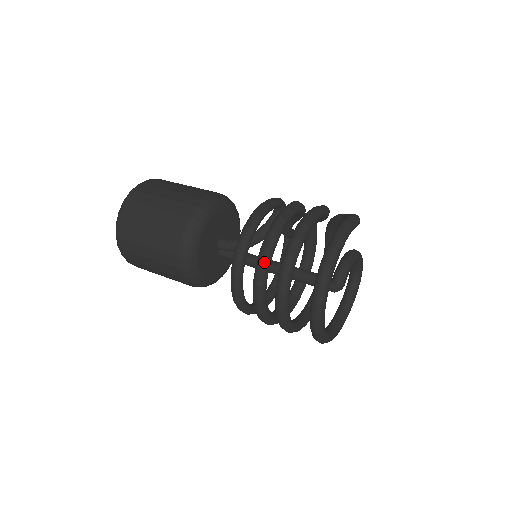
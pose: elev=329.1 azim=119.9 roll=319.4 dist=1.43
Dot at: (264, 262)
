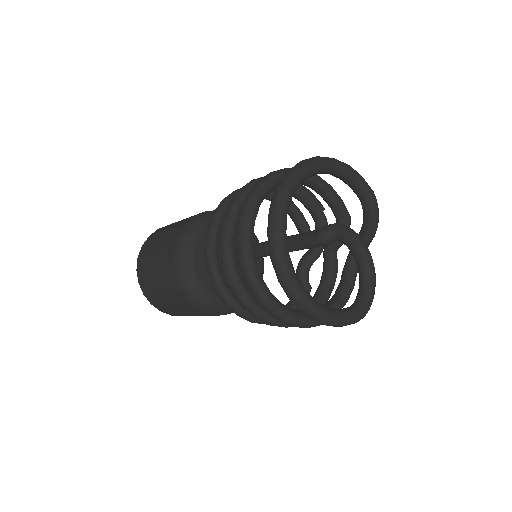
Dot at: (259, 178)
